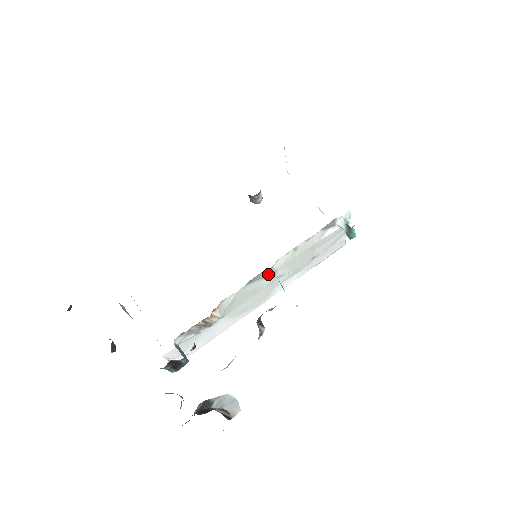
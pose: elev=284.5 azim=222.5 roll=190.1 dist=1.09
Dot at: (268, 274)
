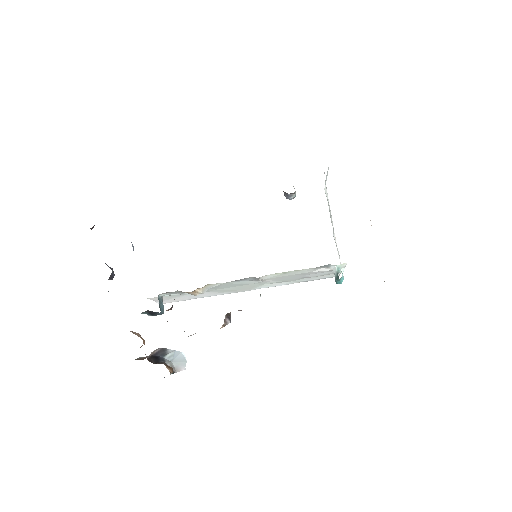
Dot at: (256, 279)
